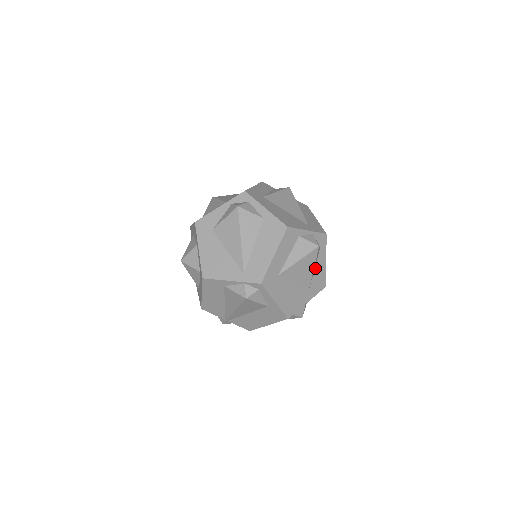
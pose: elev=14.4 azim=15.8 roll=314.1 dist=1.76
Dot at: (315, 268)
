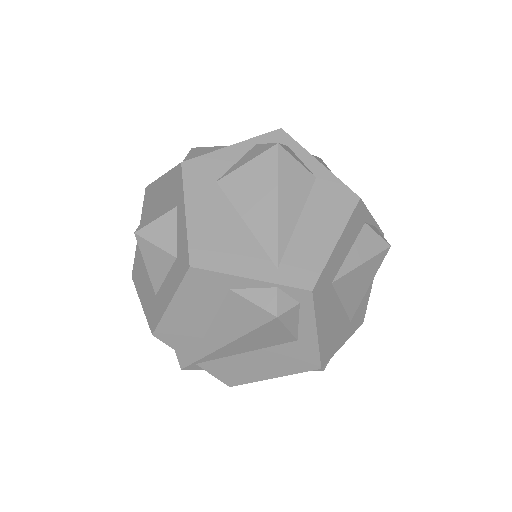
Dot at: occluded
